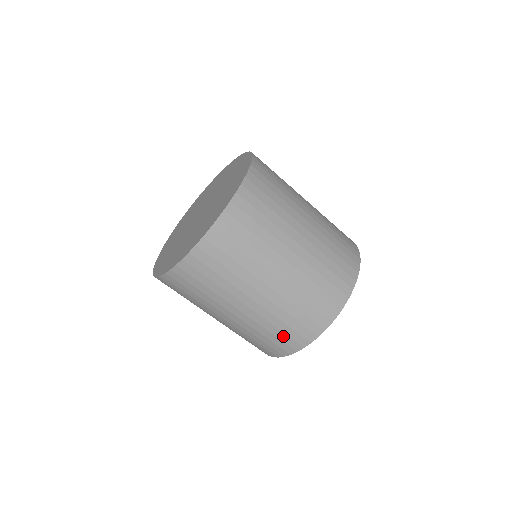
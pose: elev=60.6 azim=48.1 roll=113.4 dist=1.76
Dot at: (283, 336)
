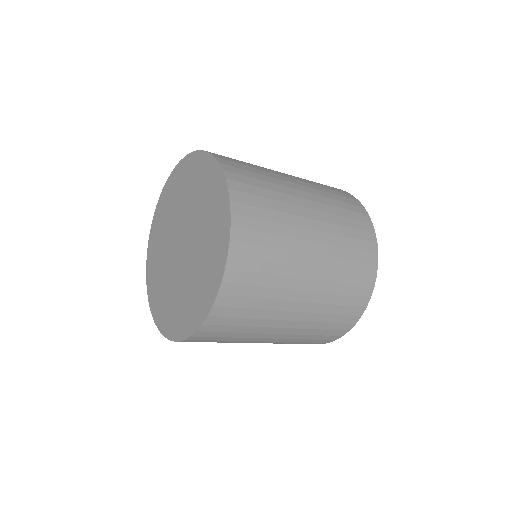
Dot at: occluded
